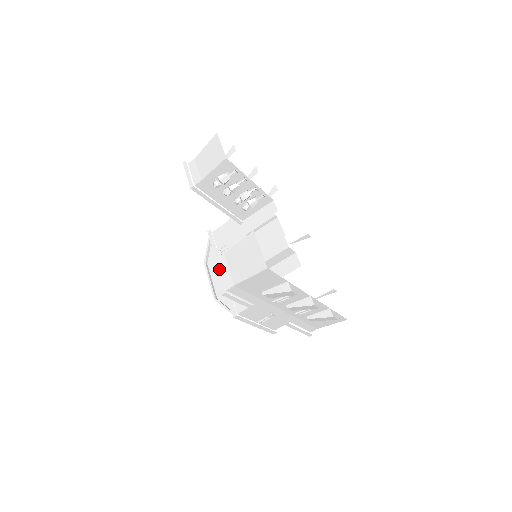
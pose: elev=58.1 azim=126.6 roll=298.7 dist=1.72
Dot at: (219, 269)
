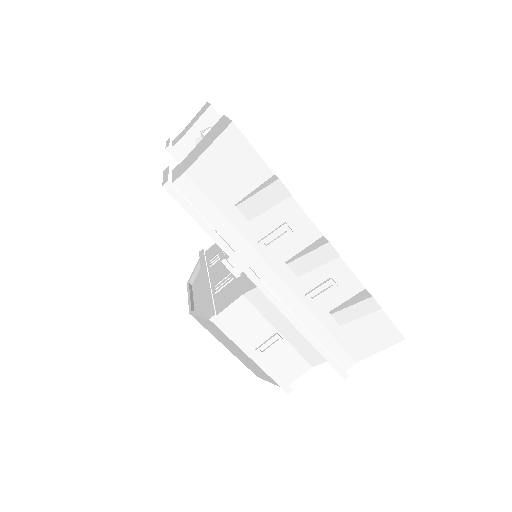
Dot at: (203, 278)
